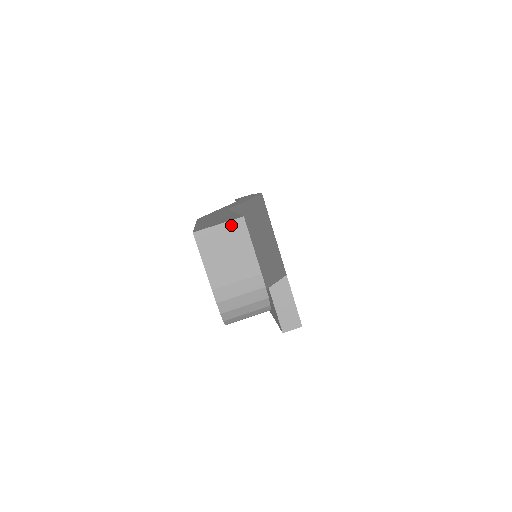
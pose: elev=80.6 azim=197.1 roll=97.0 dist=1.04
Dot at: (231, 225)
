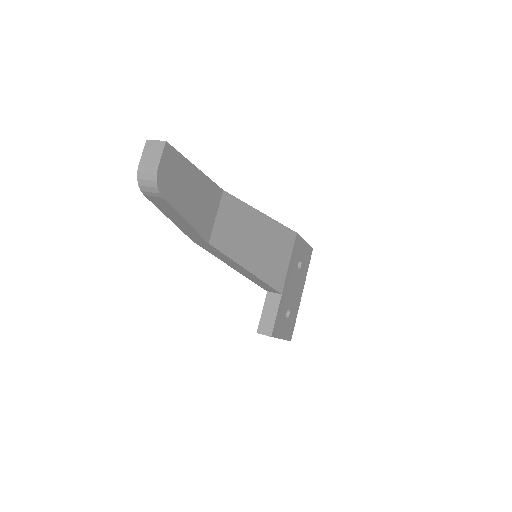
Dot at: (160, 142)
